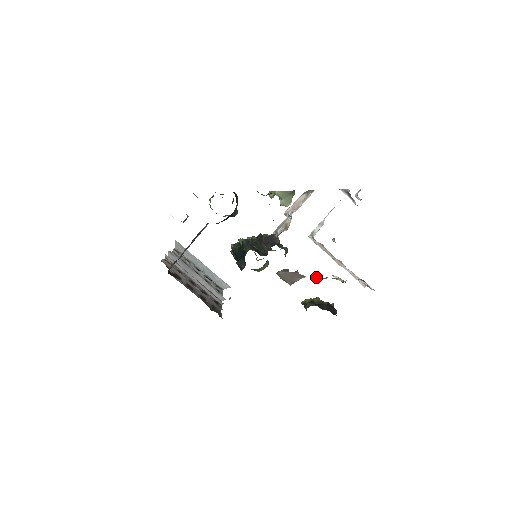
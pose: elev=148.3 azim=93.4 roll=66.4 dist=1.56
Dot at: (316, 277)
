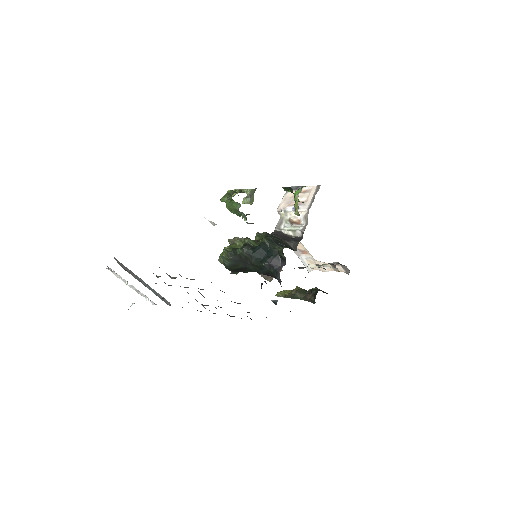
Dot at: (300, 268)
